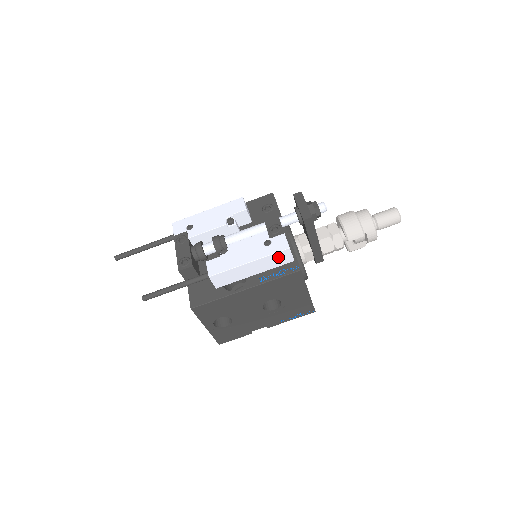
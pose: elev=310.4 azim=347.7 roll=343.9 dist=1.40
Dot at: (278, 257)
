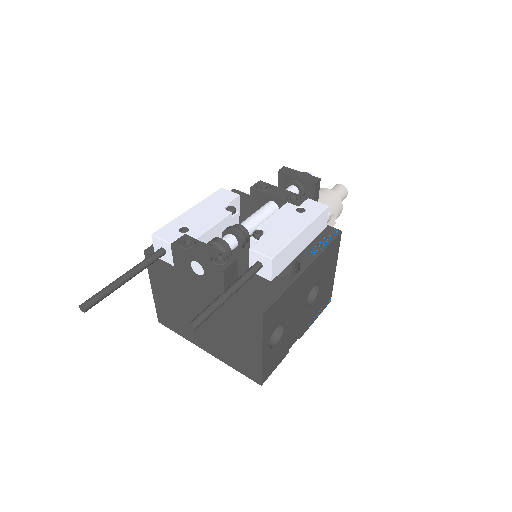
Dot at: (320, 221)
